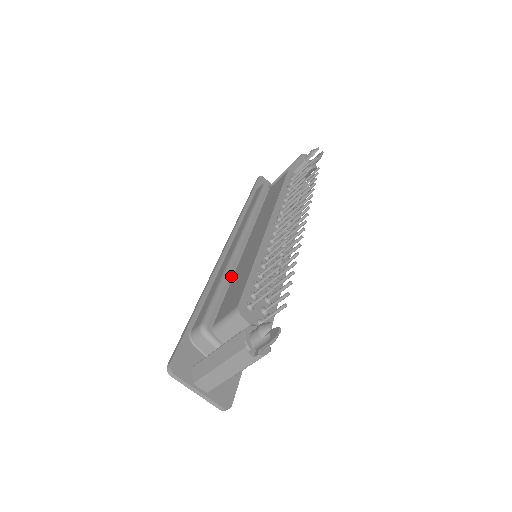
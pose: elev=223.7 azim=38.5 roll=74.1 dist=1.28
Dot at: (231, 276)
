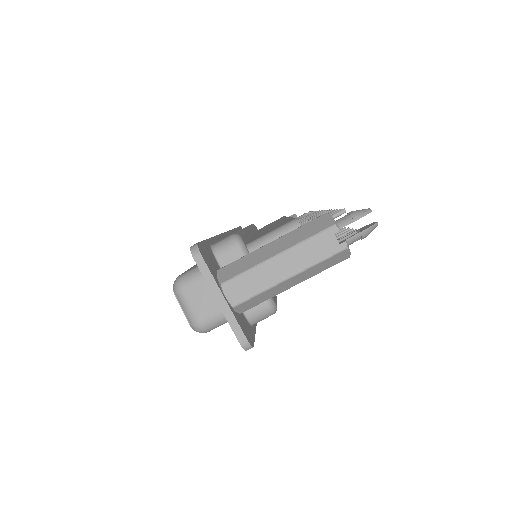
Dot at: (249, 236)
